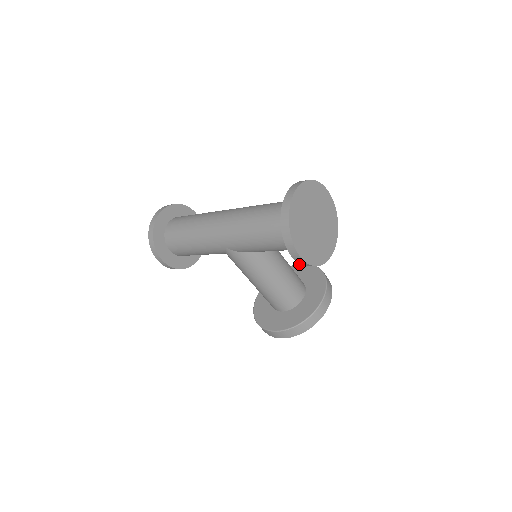
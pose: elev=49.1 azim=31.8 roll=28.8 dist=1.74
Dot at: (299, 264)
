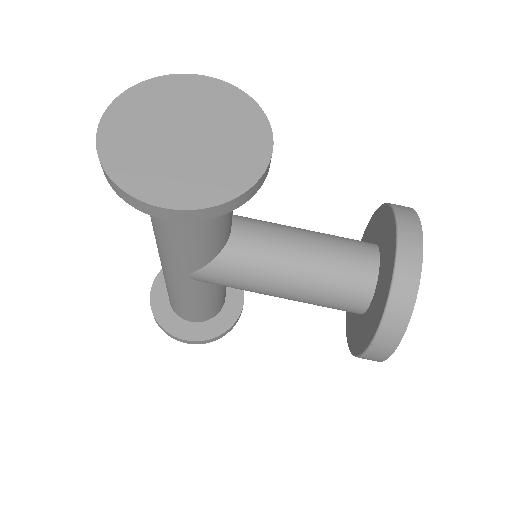
Dot at: (369, 221)
